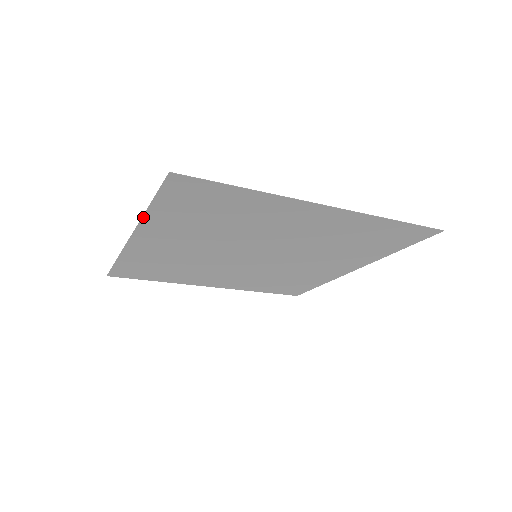
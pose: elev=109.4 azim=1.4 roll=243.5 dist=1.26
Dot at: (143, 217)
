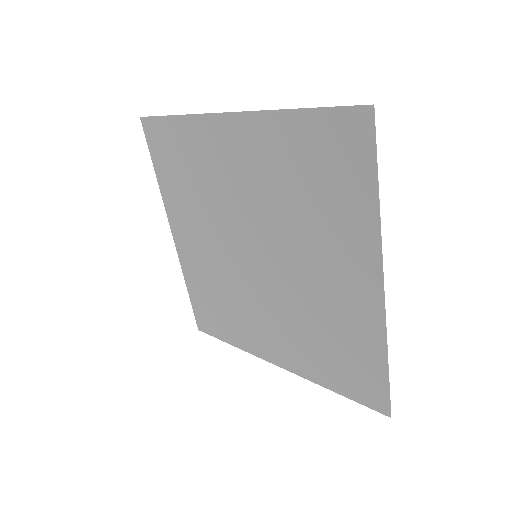
Dot at: (161, 193)
